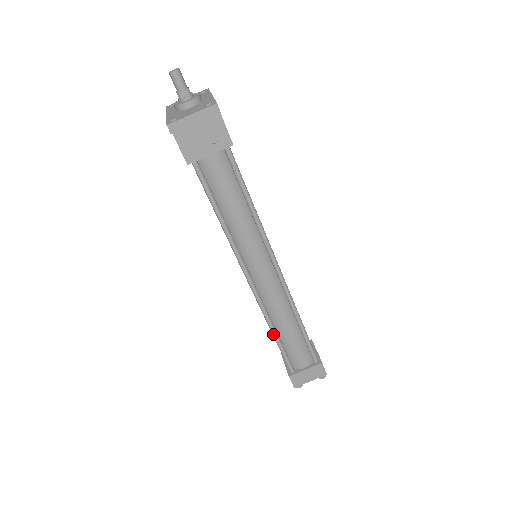
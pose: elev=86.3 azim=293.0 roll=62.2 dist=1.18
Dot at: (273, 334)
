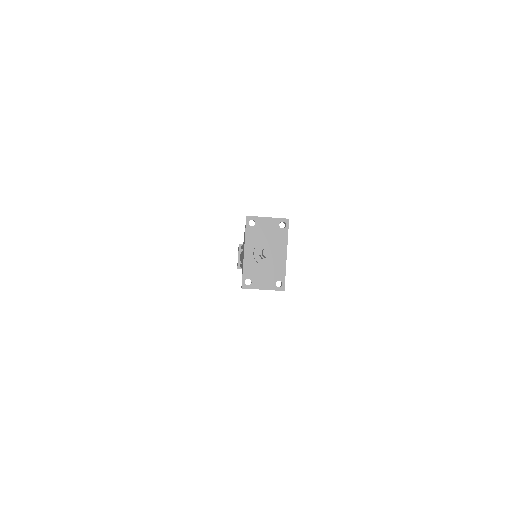
Dot at: occluded
